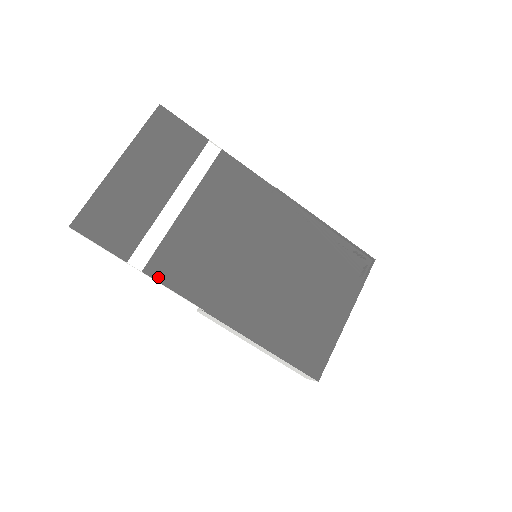
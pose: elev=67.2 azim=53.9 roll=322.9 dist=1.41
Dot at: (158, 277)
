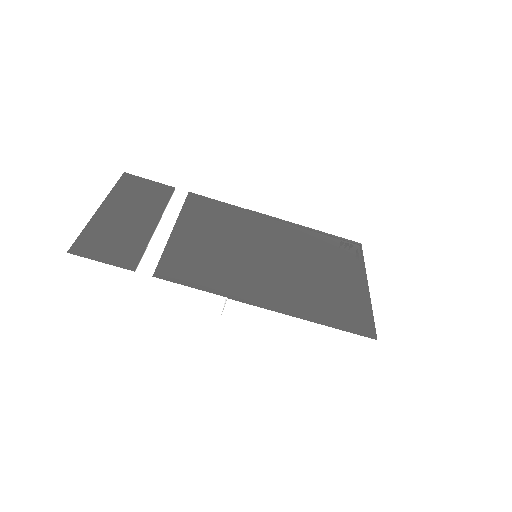
Dot at: (171, 279)
